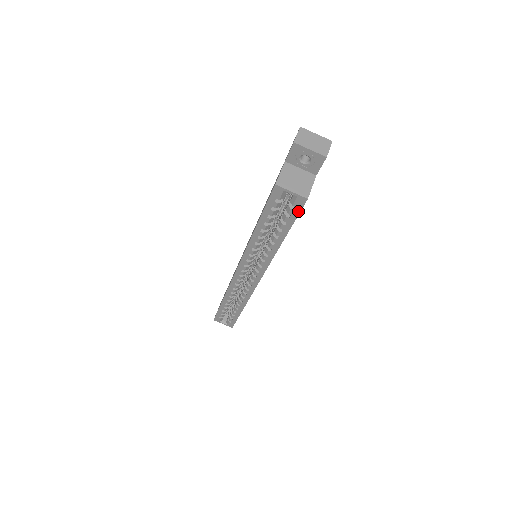
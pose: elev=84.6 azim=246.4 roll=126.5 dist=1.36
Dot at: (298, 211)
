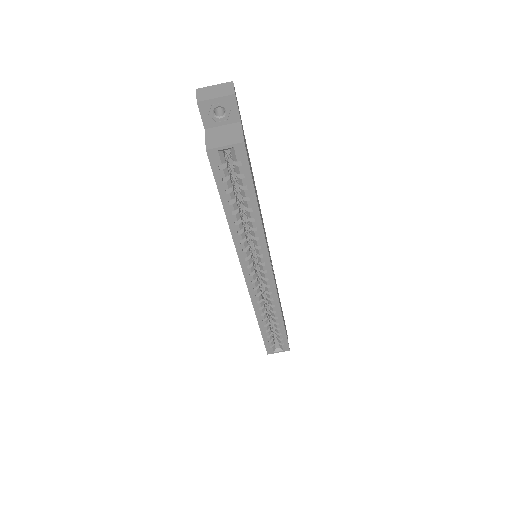
Dot at: (246, 163)
